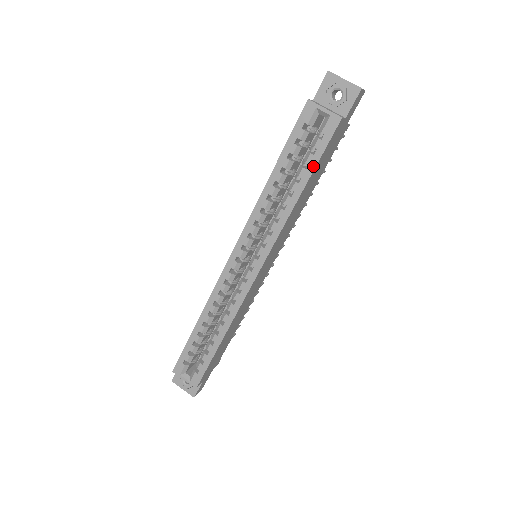
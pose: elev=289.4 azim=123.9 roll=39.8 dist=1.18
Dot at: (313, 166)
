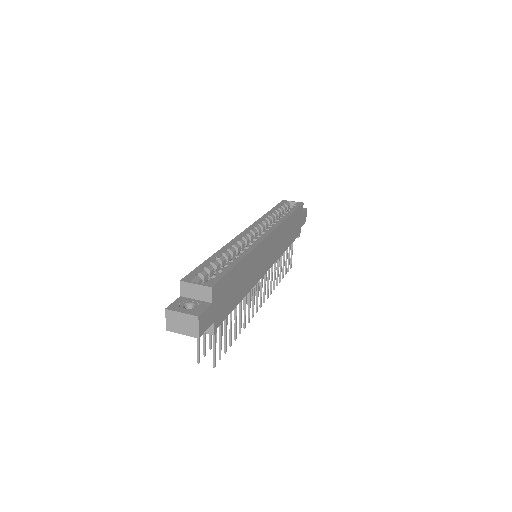
Dot at: (294, 210)
